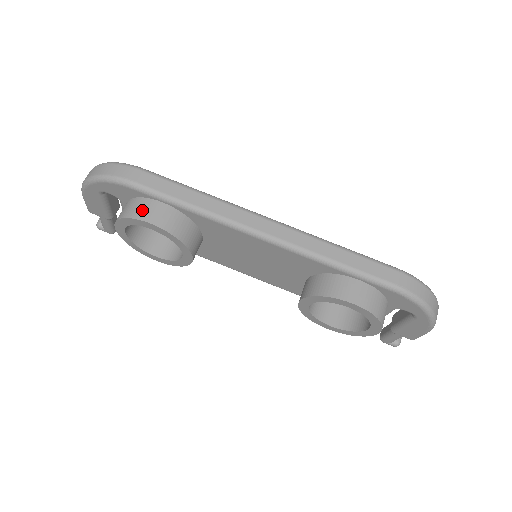
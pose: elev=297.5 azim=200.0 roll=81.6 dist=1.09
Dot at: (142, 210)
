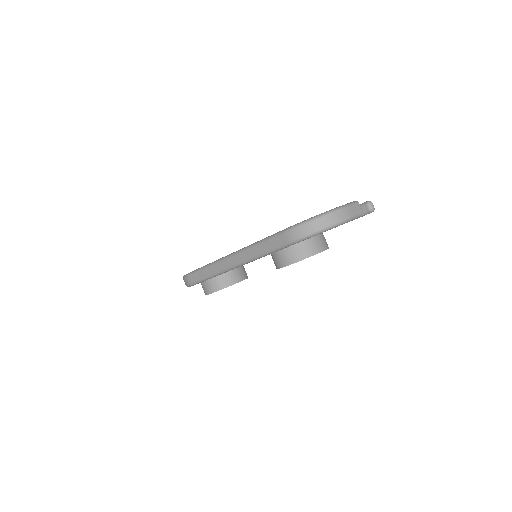
Dot at: (204, 290)
